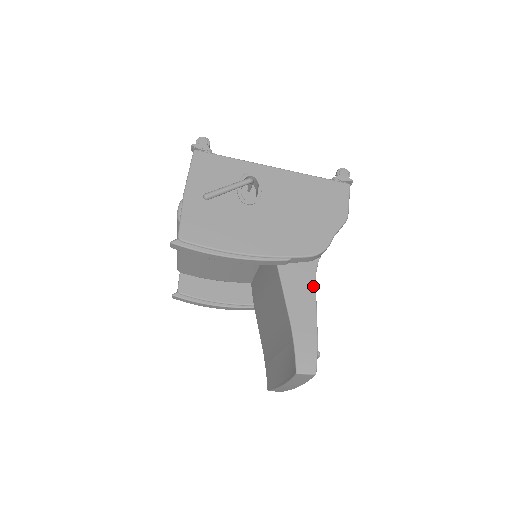
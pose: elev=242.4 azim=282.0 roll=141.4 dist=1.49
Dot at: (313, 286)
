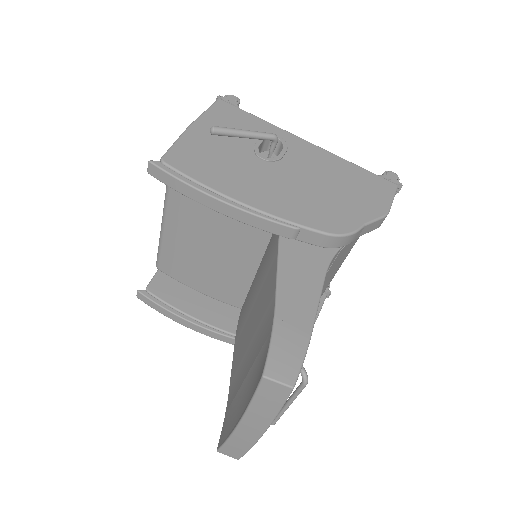
Dot at: (321, 276)
